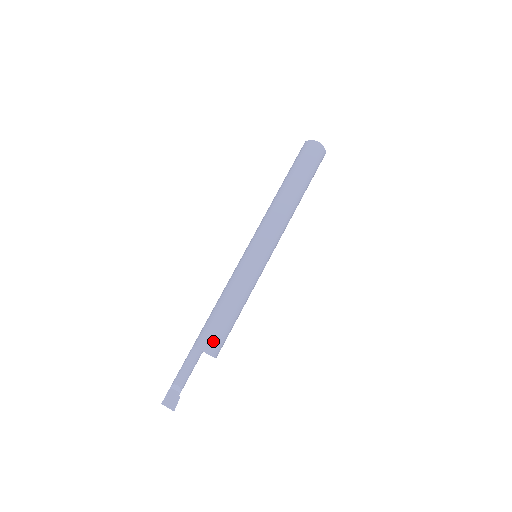
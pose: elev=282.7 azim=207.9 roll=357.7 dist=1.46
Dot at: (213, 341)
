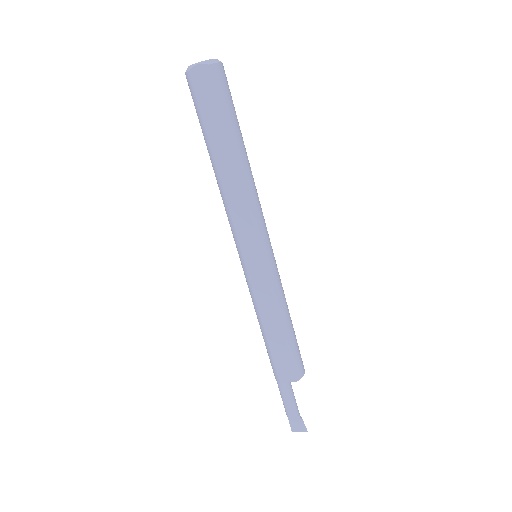
Dot at: (288, 369)
